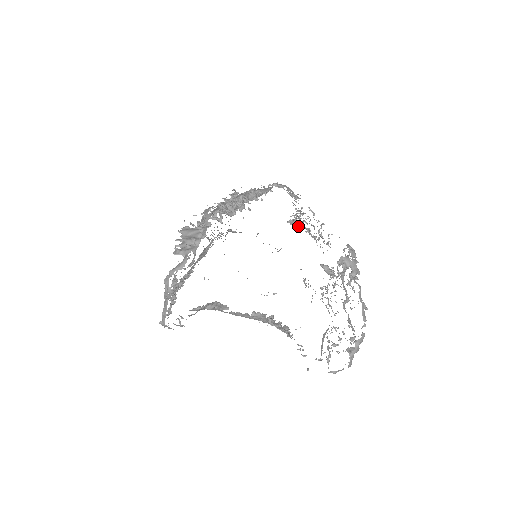
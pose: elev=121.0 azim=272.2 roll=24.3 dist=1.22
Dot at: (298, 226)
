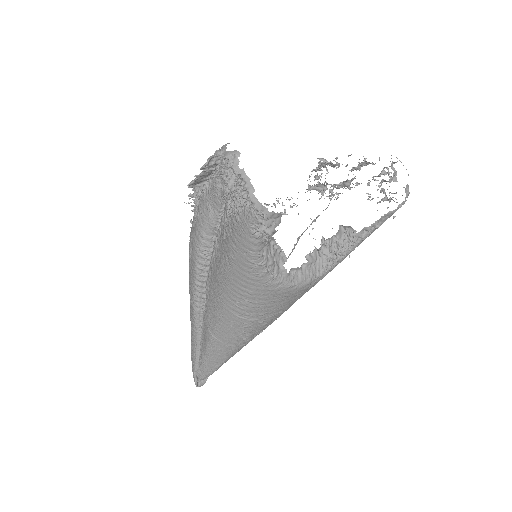
Dot at: occluded
